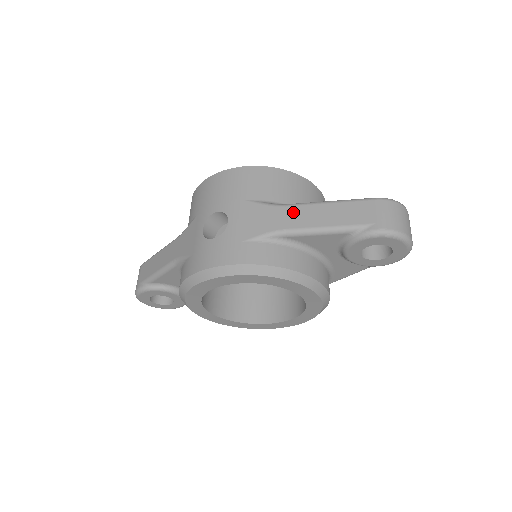
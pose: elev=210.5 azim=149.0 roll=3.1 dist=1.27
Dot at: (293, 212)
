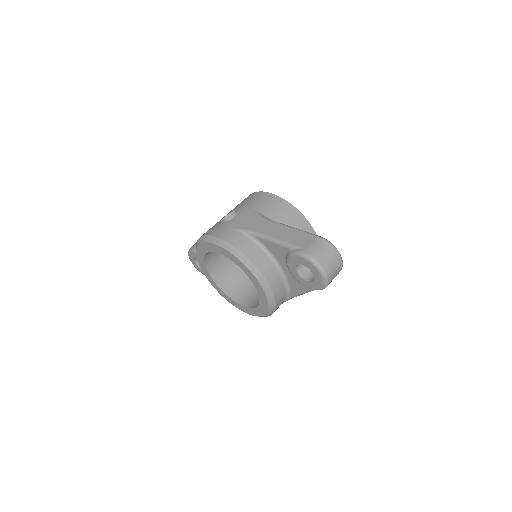
Dot at: (270, 225)
